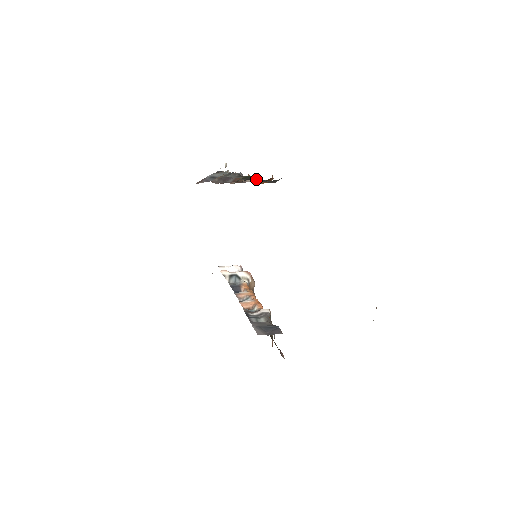
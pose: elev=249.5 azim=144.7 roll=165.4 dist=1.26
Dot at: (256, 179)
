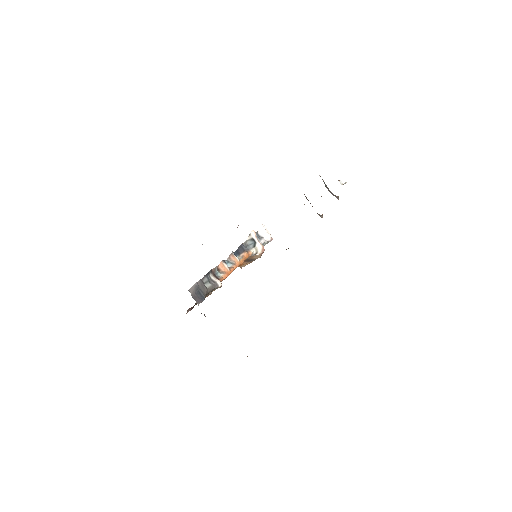
Dot at: occluded
